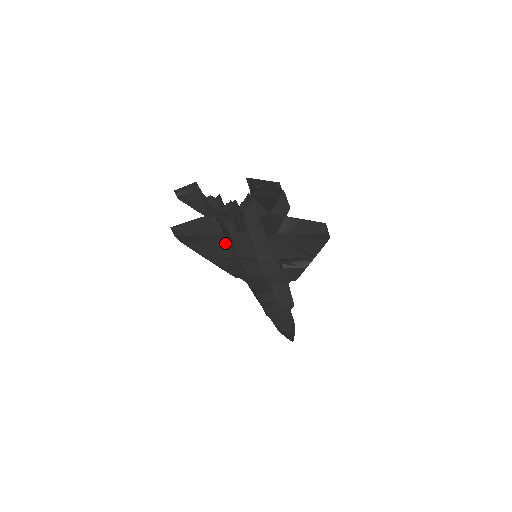
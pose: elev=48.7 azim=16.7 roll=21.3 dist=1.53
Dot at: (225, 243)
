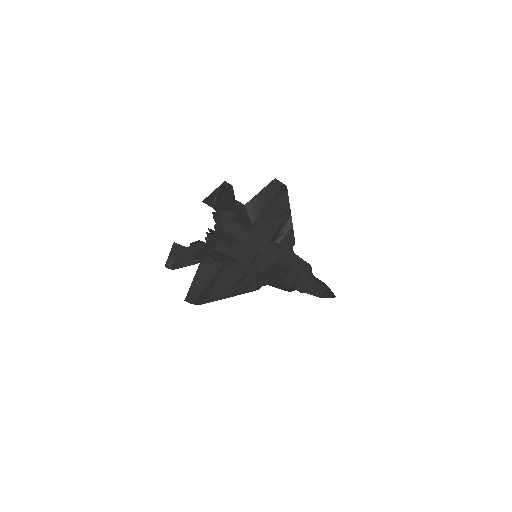
Dot at: (229, 268)
